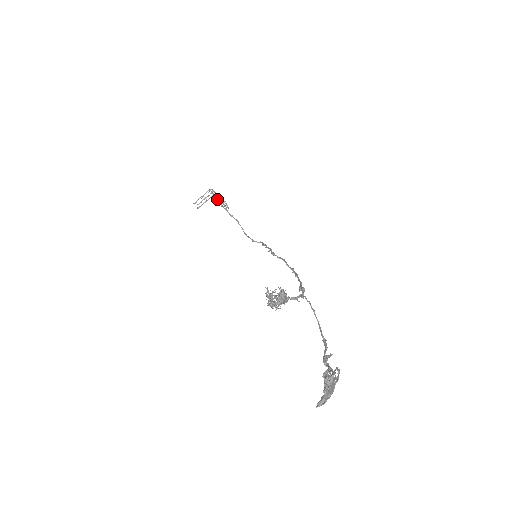
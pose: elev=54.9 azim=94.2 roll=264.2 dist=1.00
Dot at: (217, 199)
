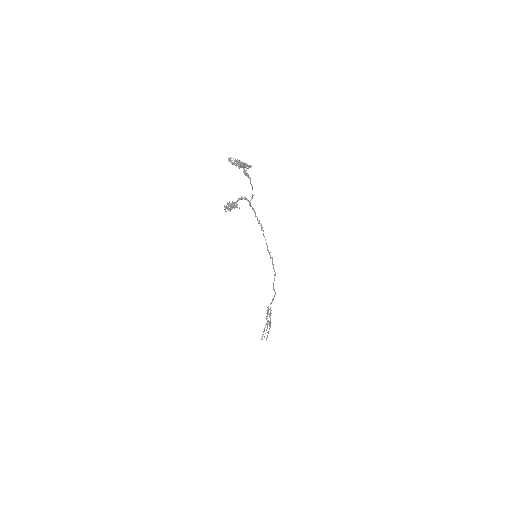
Dot at: (270, 322)
